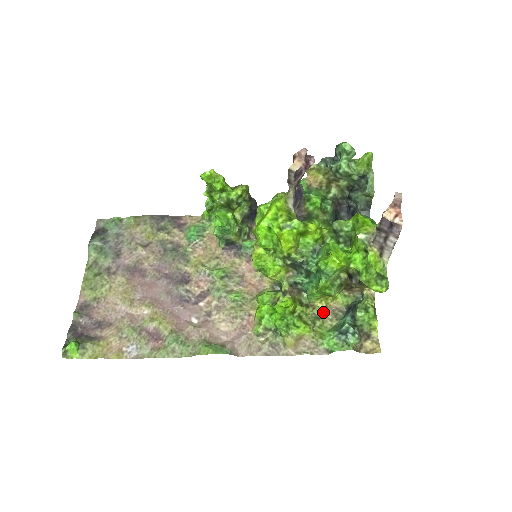
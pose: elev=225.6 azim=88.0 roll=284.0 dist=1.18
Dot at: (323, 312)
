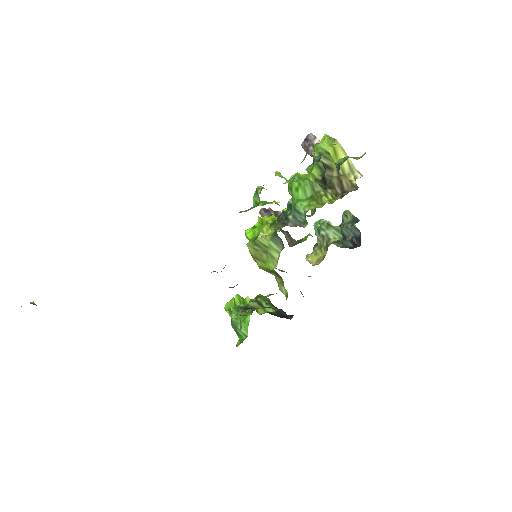
Dot at: occluded
